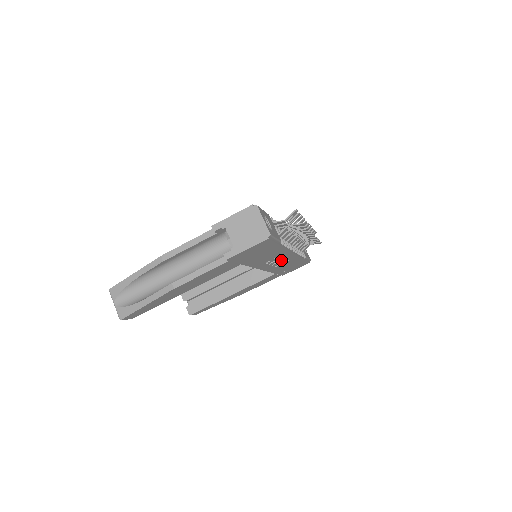
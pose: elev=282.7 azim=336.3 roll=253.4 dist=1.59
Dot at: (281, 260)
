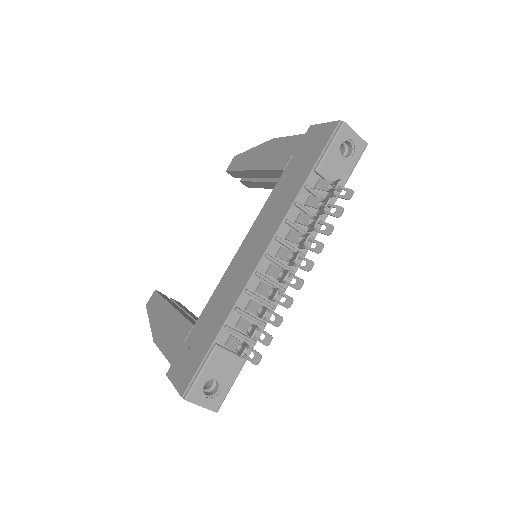
Dot at: occluded
